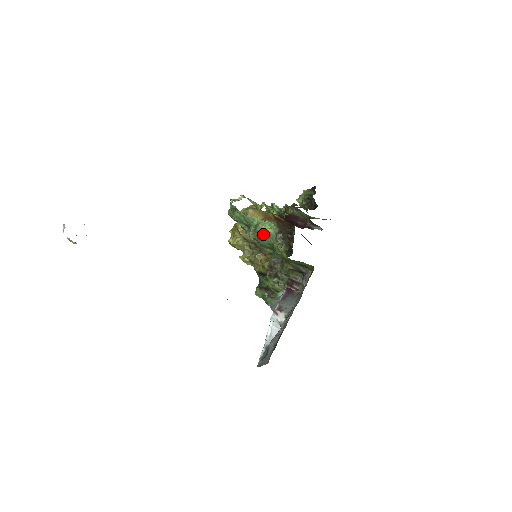
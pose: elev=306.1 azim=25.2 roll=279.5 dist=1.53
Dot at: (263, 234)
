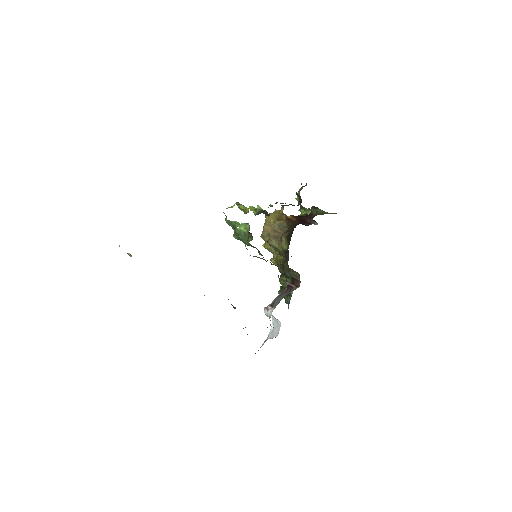
Dot at: (241, 235)
